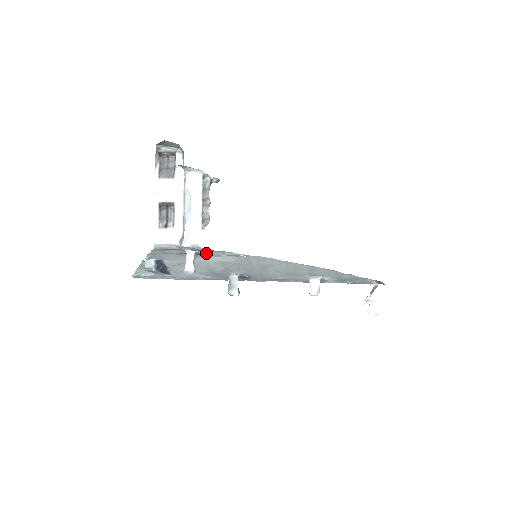
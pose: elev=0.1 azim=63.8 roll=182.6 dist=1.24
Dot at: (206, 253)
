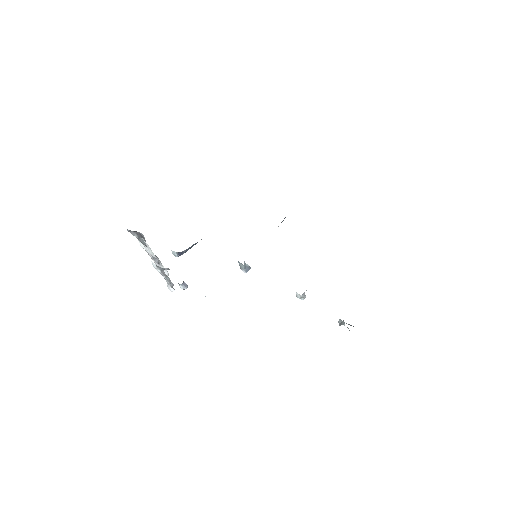
Dot at: occluded
